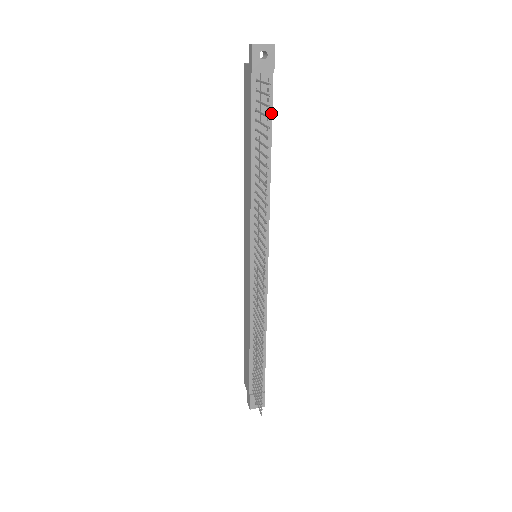
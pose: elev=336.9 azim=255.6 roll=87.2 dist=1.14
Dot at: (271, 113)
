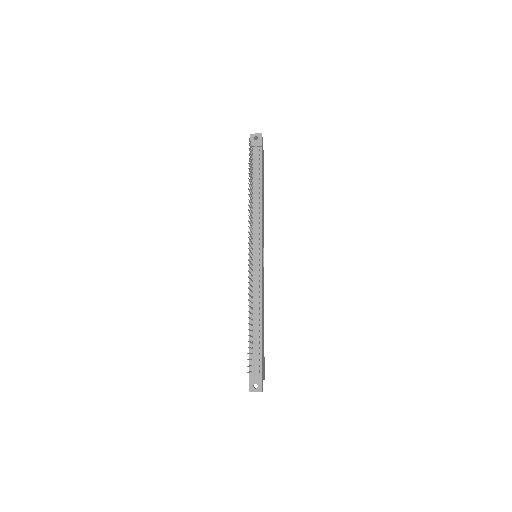
Dot at: (261, 166)
